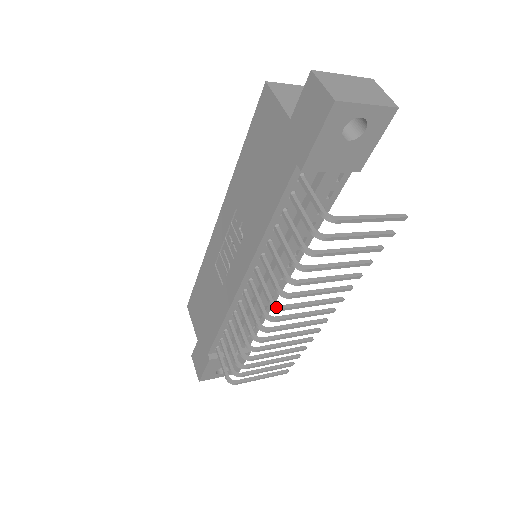
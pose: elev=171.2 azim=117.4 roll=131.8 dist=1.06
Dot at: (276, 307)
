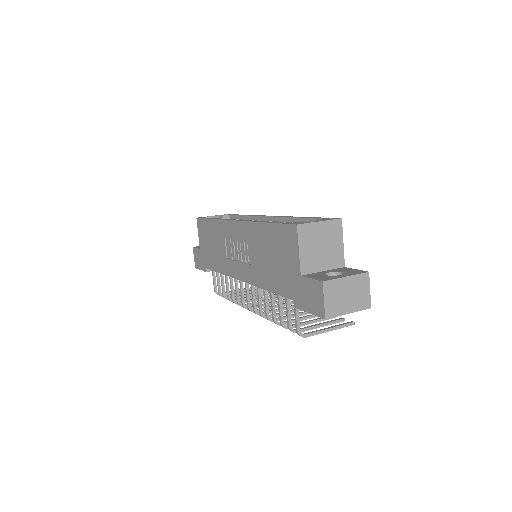
Dot at: (257, 314)
